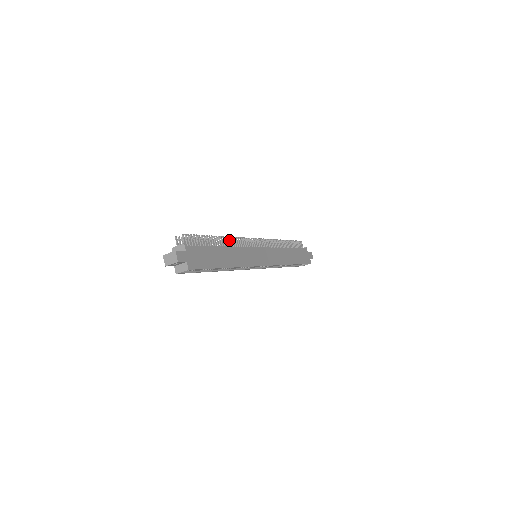
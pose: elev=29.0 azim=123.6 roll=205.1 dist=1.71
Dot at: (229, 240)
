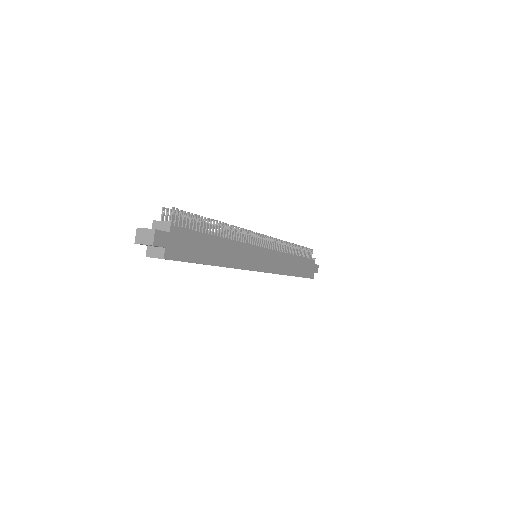
Dot at: occluded
